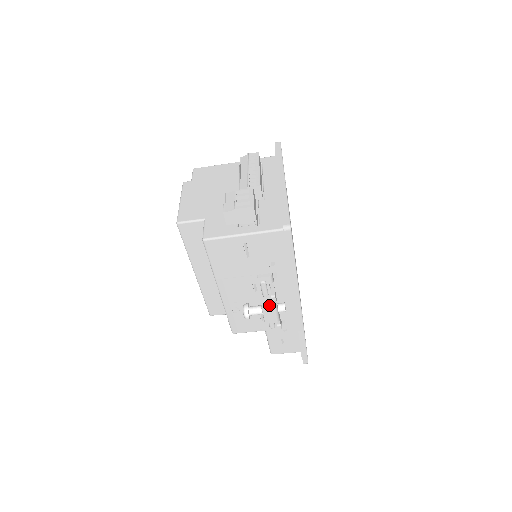
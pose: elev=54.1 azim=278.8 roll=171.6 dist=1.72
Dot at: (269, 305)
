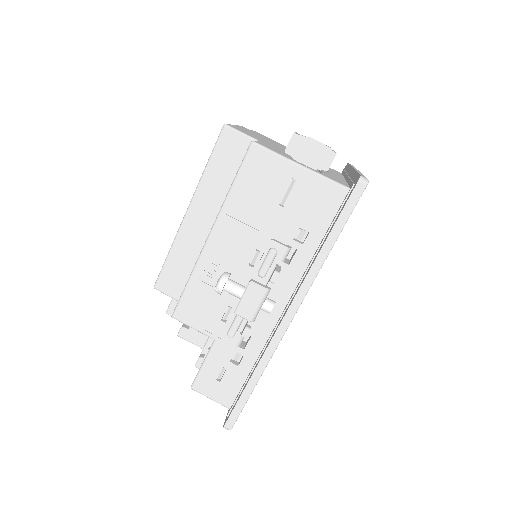
Dot at: (261, 284)
